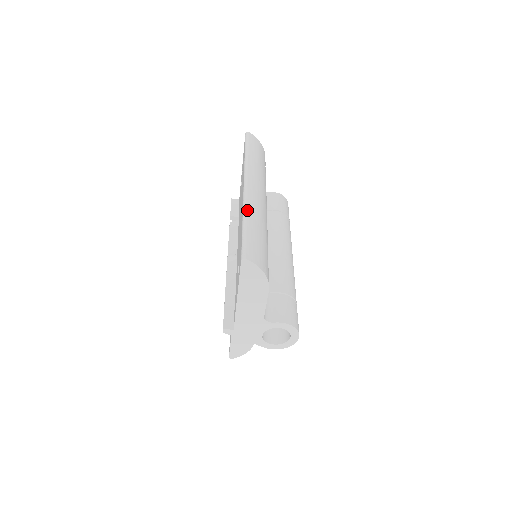
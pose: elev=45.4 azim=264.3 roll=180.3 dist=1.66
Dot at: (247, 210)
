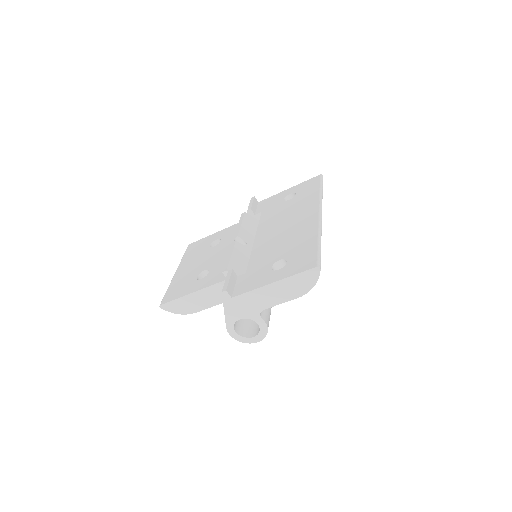
Dot at: occluded
